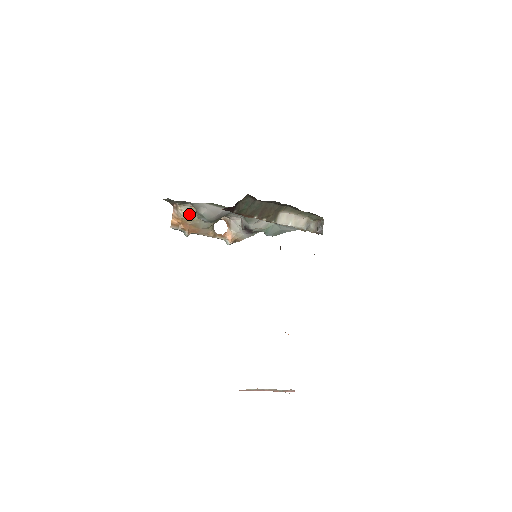
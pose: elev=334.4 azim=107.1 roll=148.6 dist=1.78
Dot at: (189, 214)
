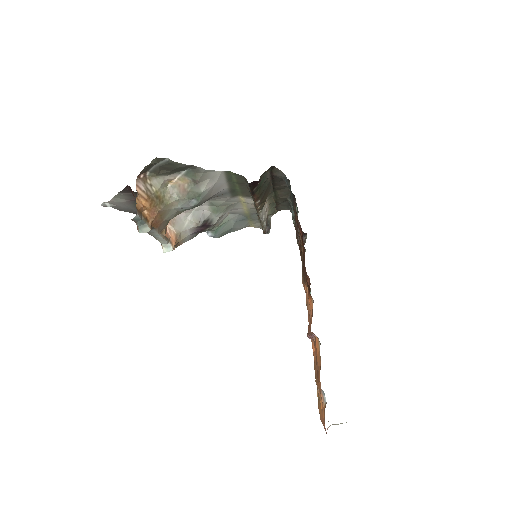
Dot at: (161, 193)
